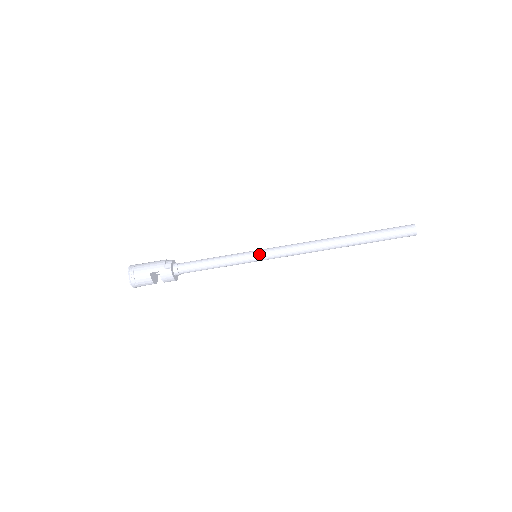
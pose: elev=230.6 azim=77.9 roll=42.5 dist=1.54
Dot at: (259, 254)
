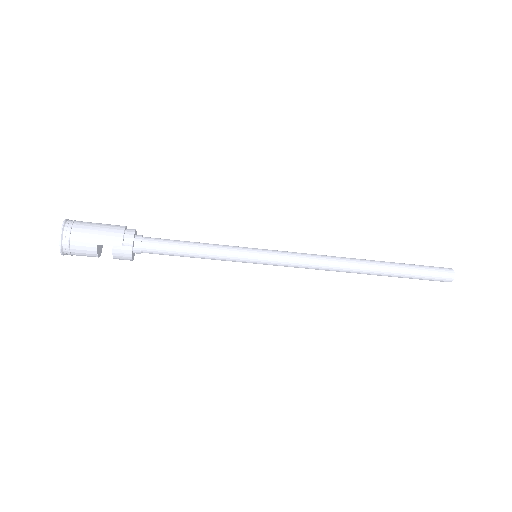
Dot at: (263, 257)
